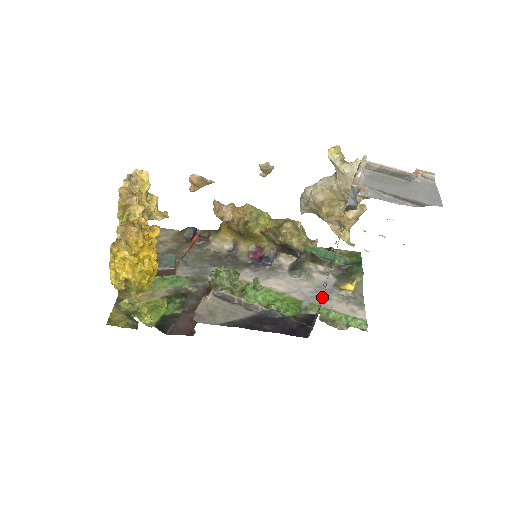
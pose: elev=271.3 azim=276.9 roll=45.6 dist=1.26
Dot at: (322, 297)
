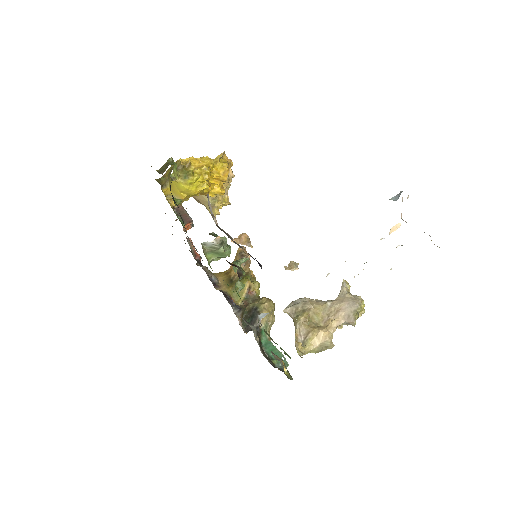
Dot at: occluded
